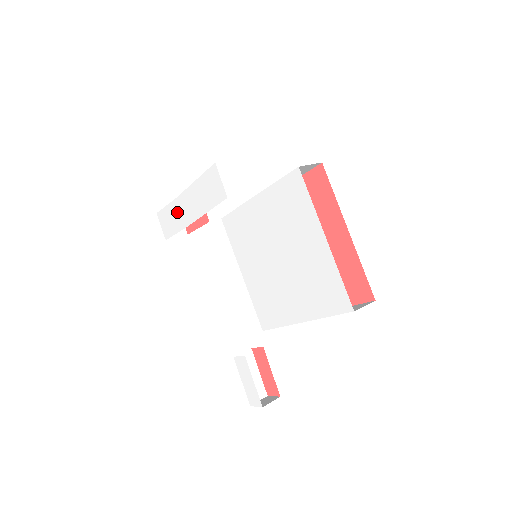
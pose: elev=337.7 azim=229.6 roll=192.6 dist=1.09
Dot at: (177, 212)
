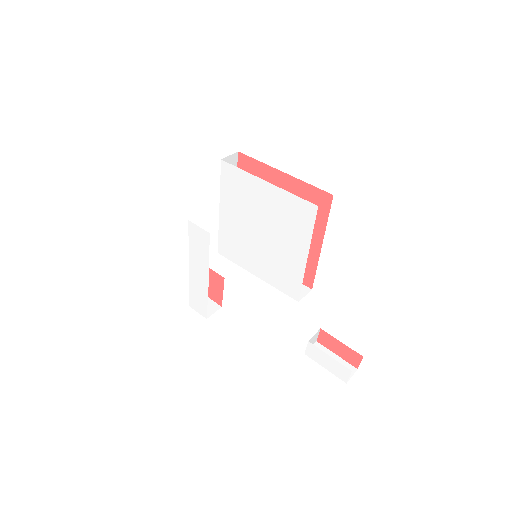
Dot at: (197, 286)
